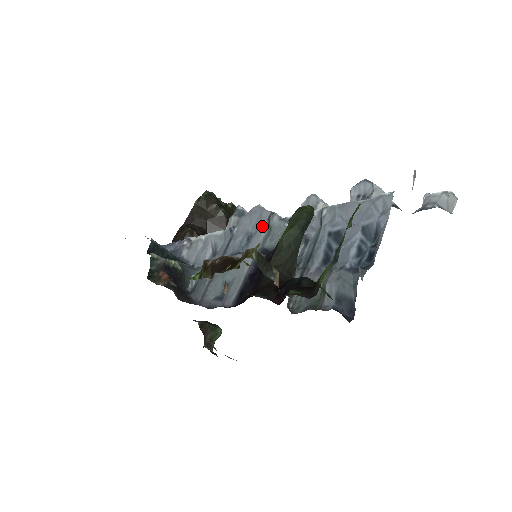
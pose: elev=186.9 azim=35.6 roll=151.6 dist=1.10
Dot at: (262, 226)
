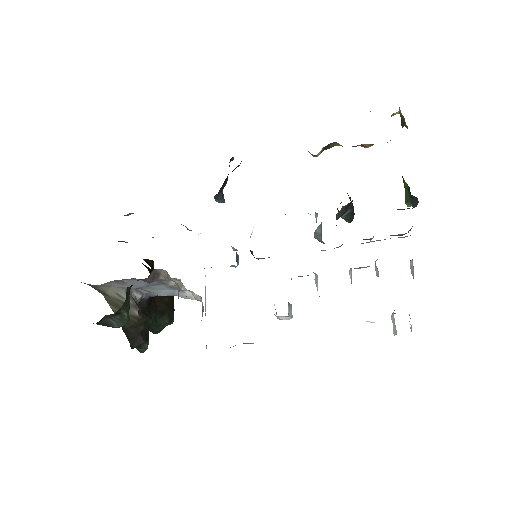
Dot at: occluded
